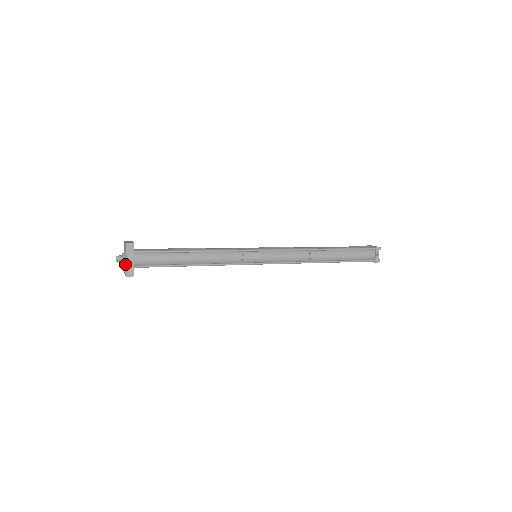
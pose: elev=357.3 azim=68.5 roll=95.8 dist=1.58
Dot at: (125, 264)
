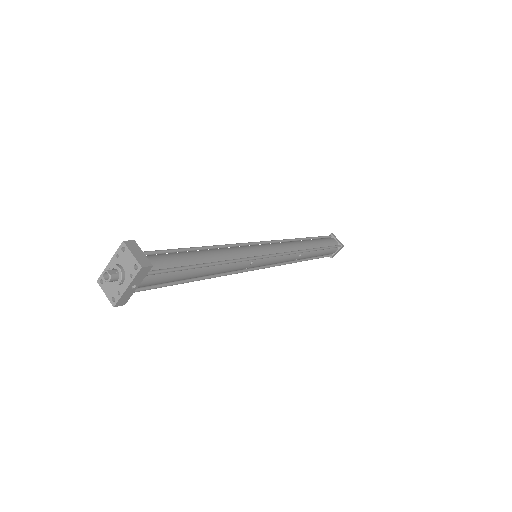
Dot at: (120, 290)
